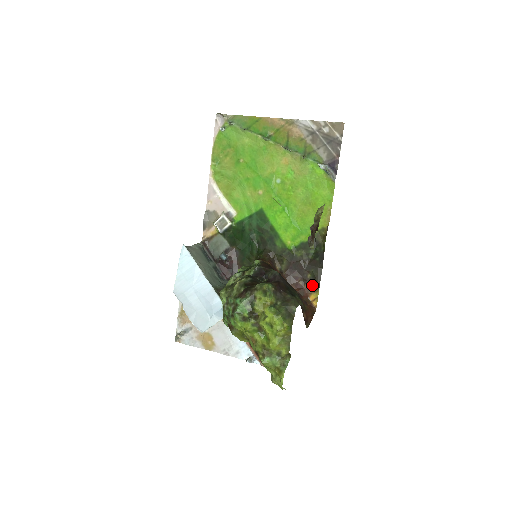
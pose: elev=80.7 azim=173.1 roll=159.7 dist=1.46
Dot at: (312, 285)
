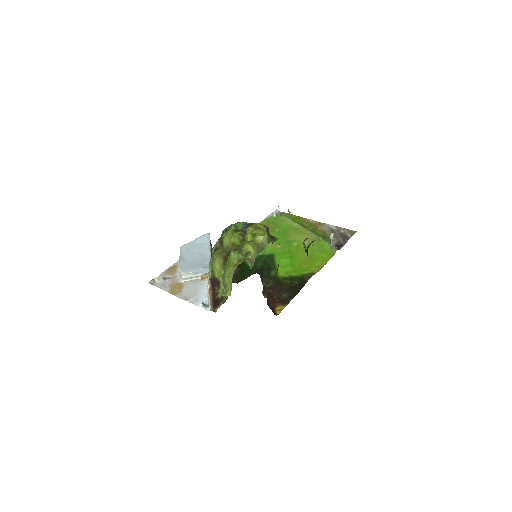
Dot at: (283, 301)
